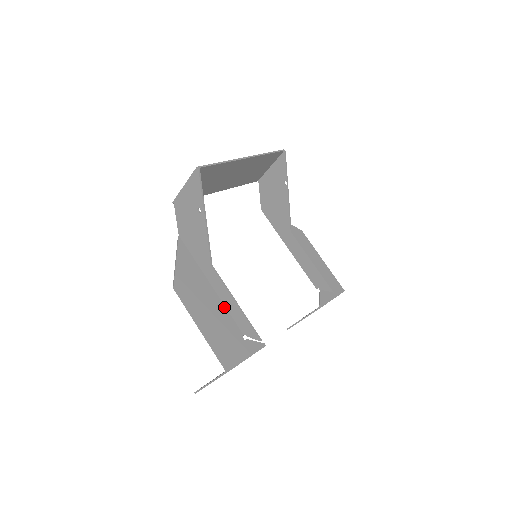
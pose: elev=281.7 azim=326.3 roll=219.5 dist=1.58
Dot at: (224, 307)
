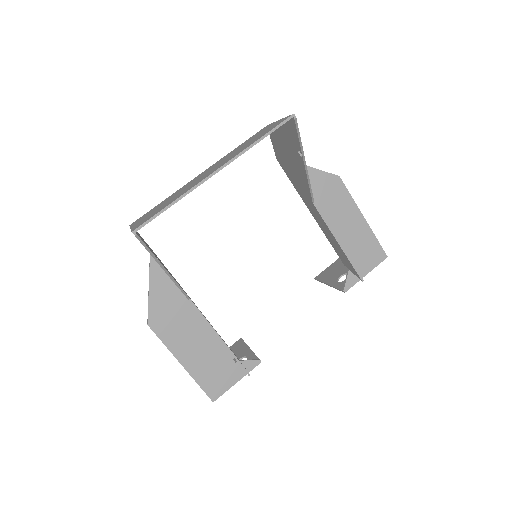
Dot at: (211, 331)
